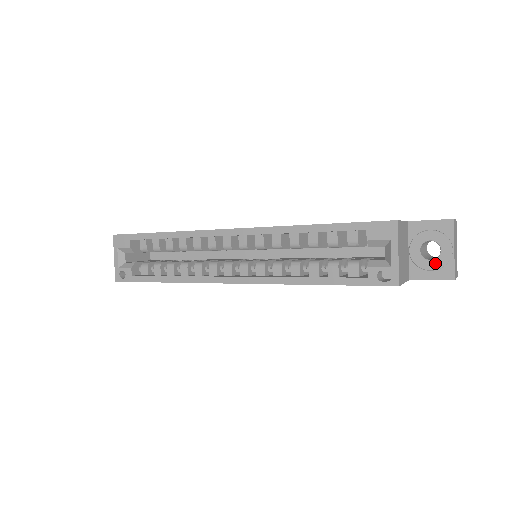
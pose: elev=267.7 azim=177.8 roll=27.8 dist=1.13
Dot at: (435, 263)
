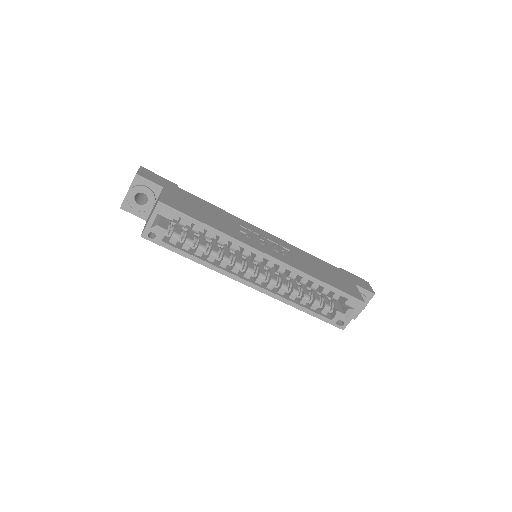
Dot at: occluded
